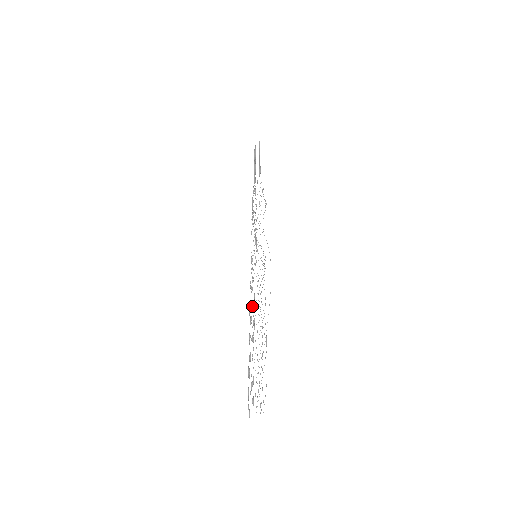
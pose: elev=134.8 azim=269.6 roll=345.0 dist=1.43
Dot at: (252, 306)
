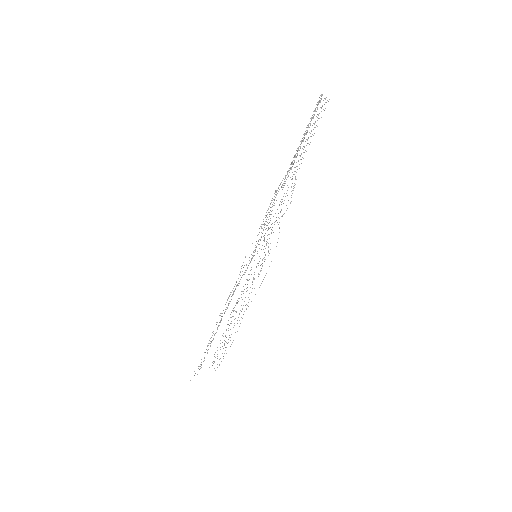
Dot at: (222, 313)
